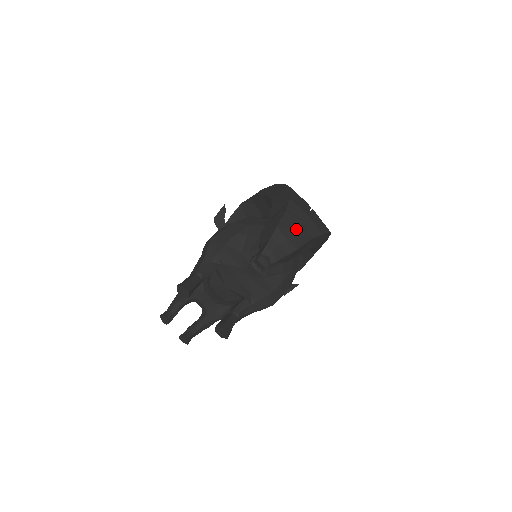
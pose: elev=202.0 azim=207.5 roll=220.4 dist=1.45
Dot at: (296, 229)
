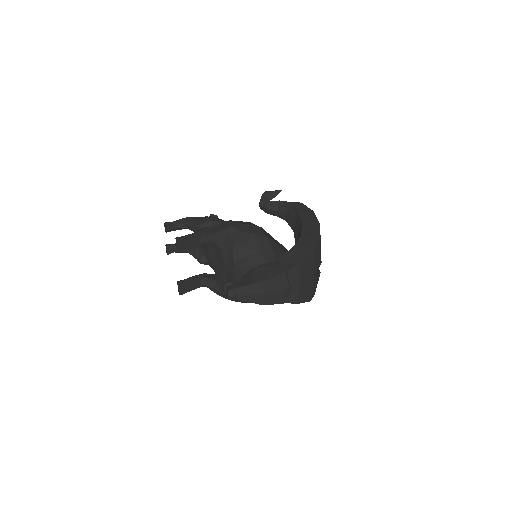
Dot at: (277, 292)
